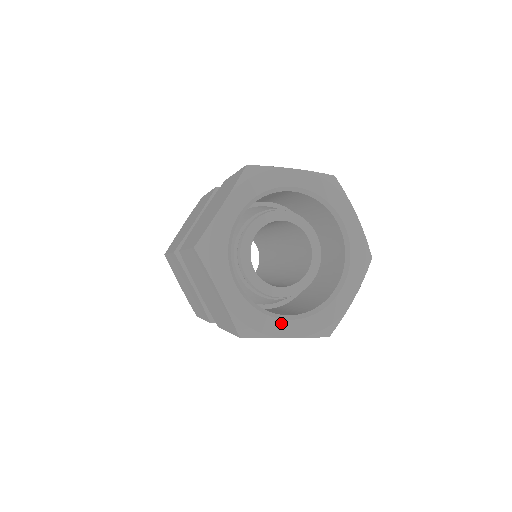
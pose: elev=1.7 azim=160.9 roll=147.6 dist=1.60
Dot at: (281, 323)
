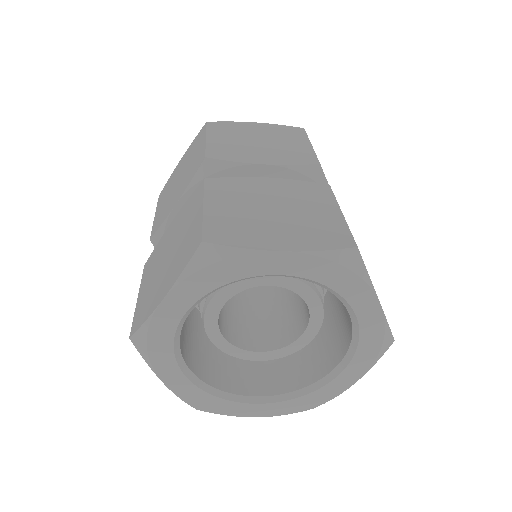
Dot at: (331, 385)
